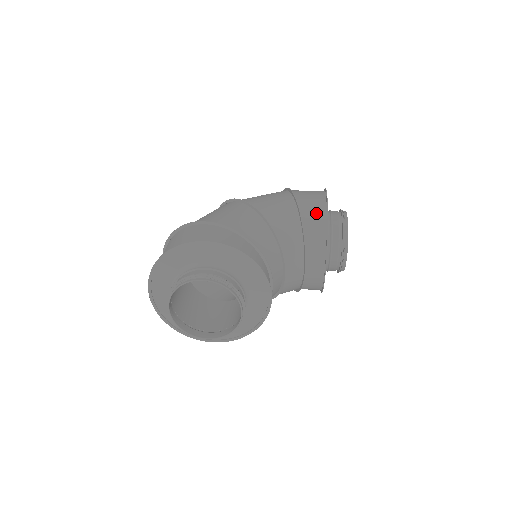
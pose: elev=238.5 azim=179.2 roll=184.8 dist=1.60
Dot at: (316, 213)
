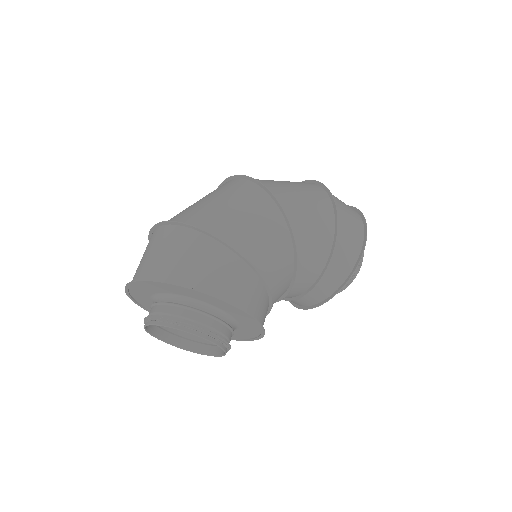
Dot at: (343, 266)
